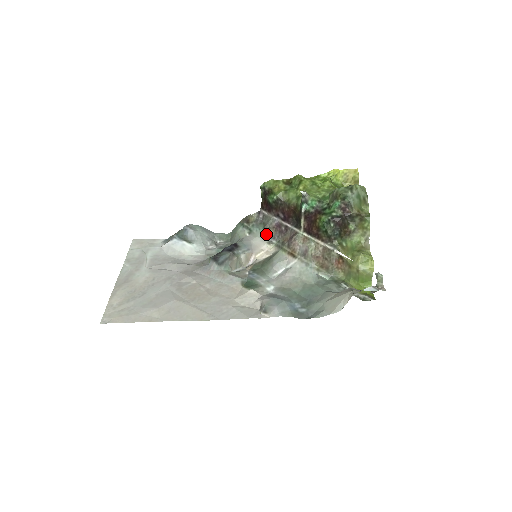
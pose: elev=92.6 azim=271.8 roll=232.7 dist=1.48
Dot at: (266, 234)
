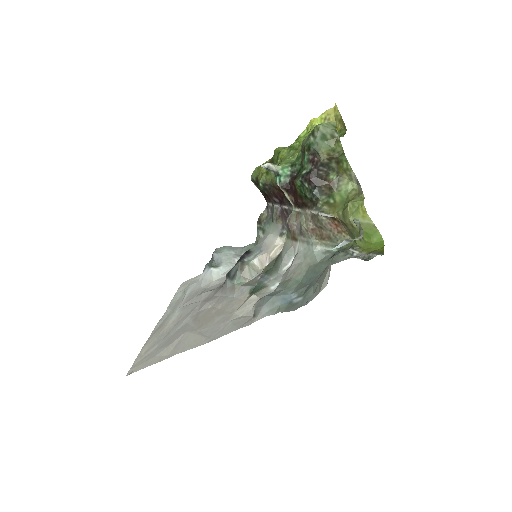
Dot at: (276, 227)
